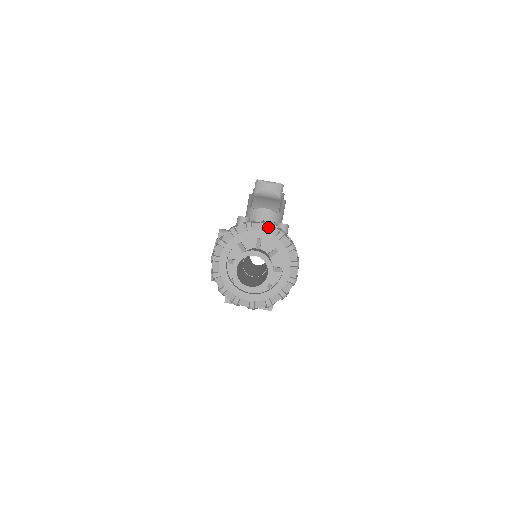
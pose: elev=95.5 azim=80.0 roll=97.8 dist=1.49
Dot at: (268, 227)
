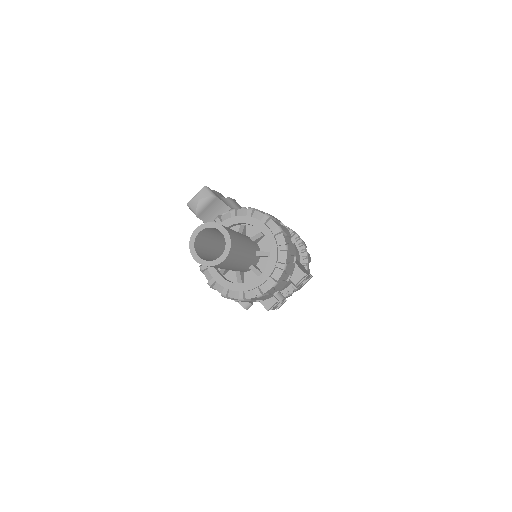
Dot at: (220, 219)
